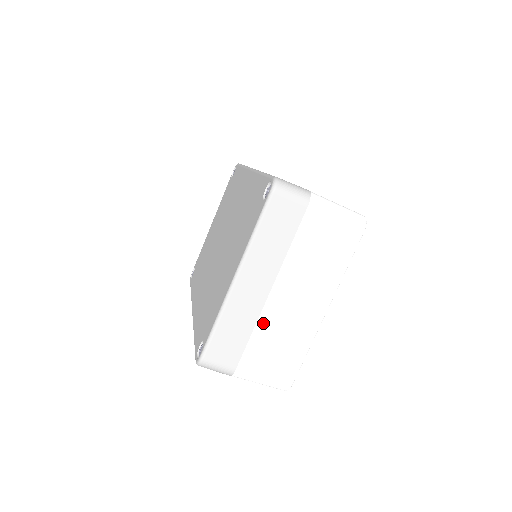
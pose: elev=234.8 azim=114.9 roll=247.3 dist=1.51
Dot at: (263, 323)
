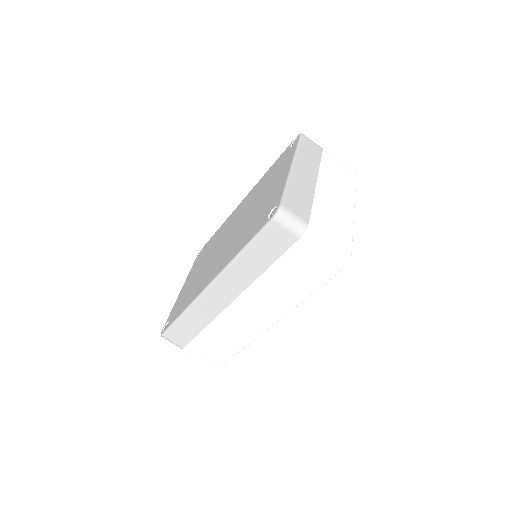
Dot at: (318, 200)
